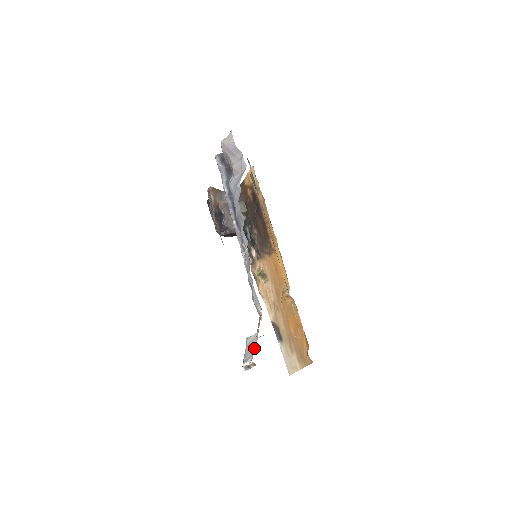
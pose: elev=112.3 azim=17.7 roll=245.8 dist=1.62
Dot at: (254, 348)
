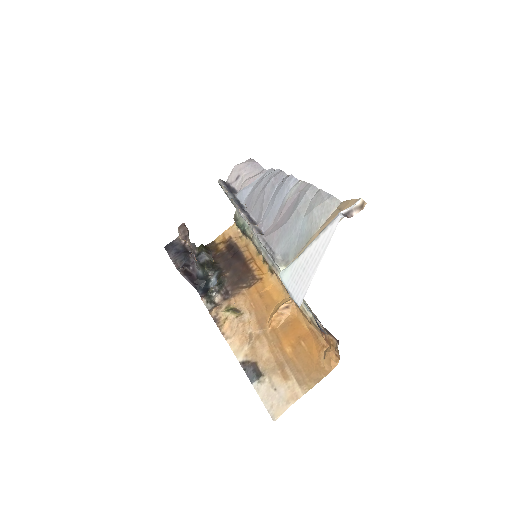
Dot at: occluded
